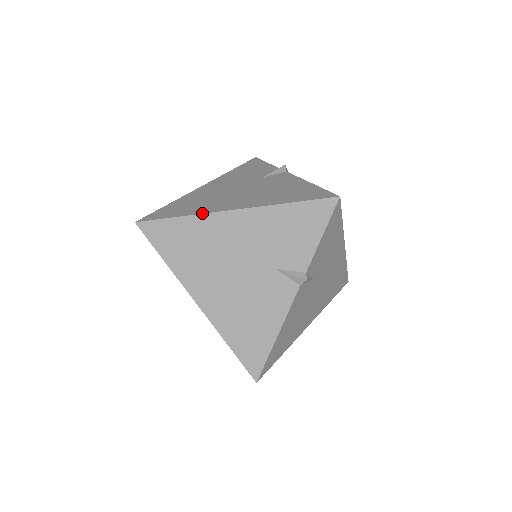
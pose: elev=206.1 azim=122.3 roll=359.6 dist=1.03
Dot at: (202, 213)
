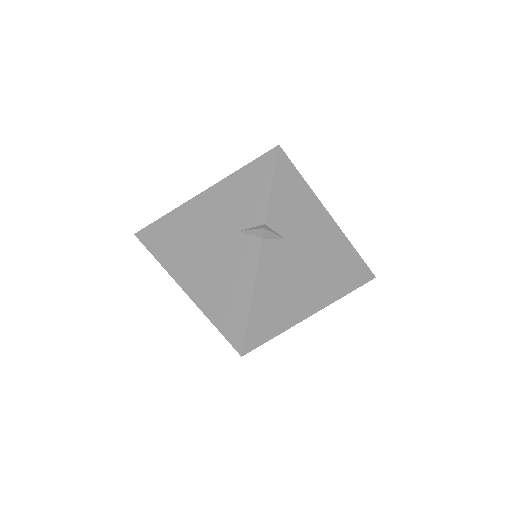
Dot at: occluded
